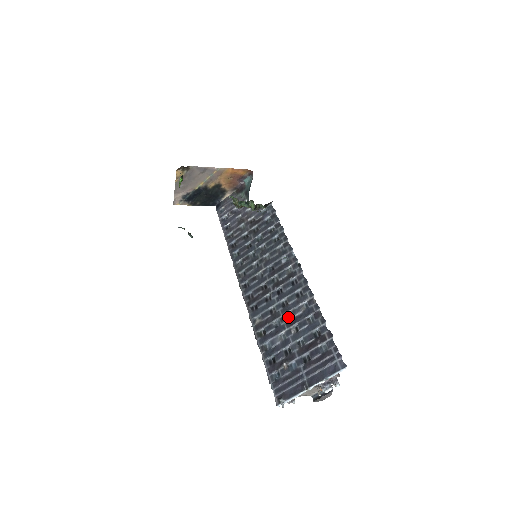
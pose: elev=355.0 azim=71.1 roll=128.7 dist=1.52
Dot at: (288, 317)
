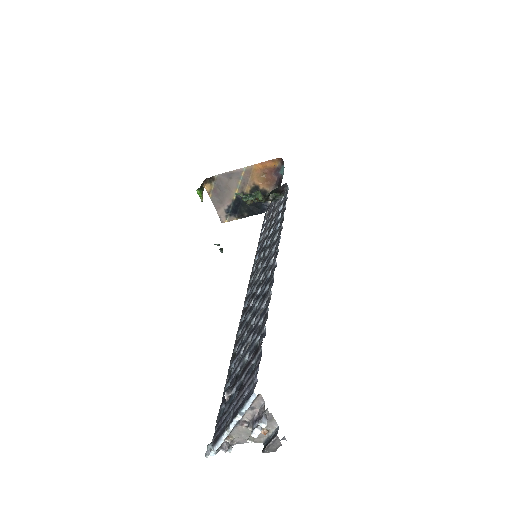
Dot at: (251, 327)
